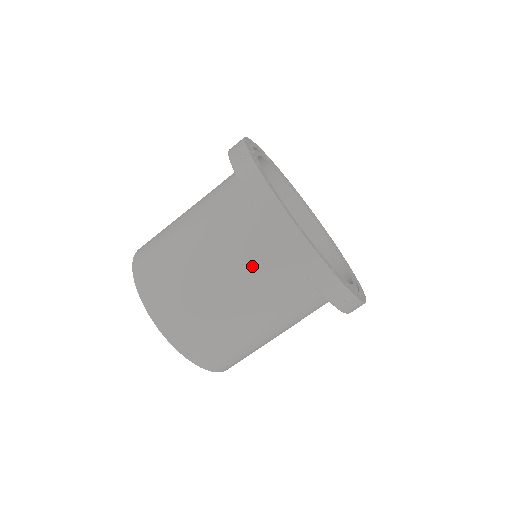
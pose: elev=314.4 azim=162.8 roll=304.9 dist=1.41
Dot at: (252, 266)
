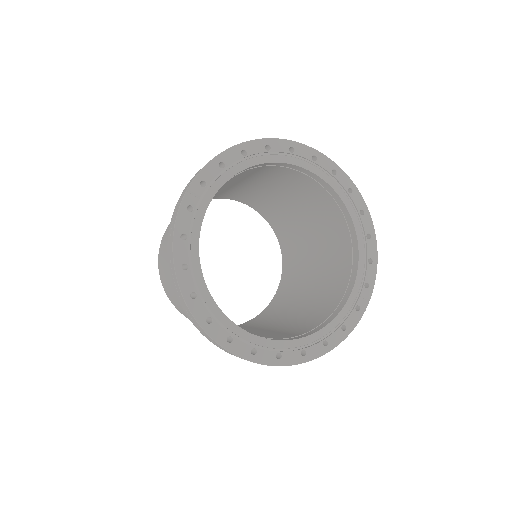
Dot at: occluded
